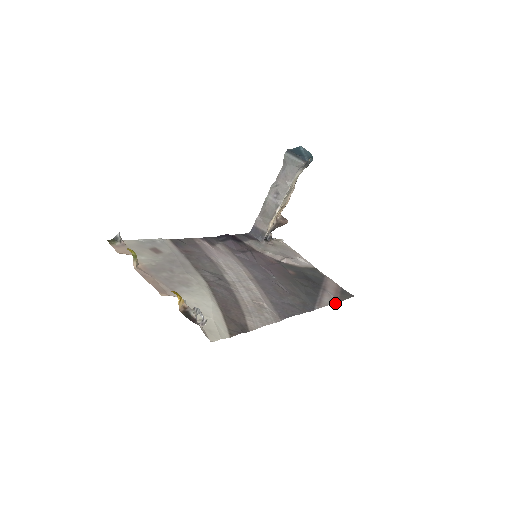
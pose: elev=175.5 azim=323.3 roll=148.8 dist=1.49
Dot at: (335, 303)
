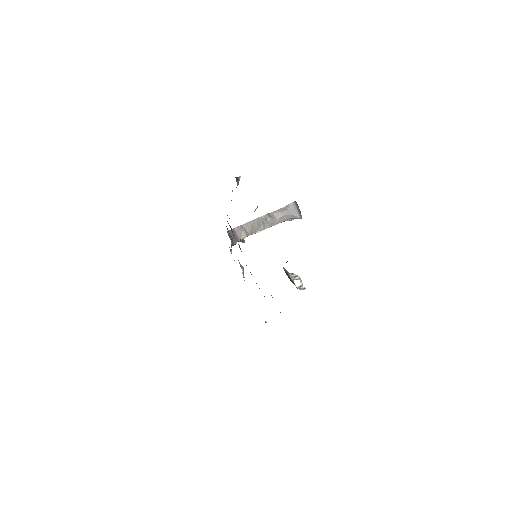
Dot at: occluded
